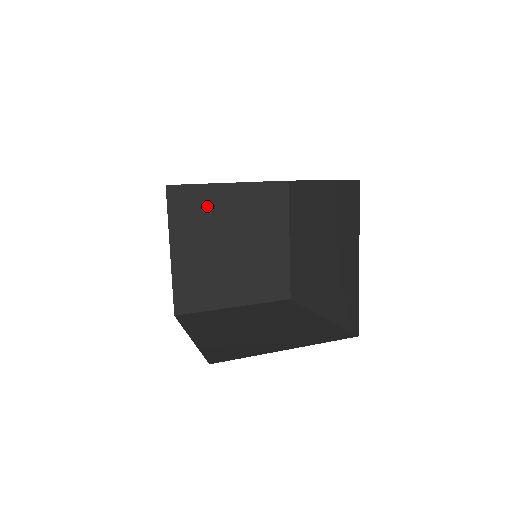
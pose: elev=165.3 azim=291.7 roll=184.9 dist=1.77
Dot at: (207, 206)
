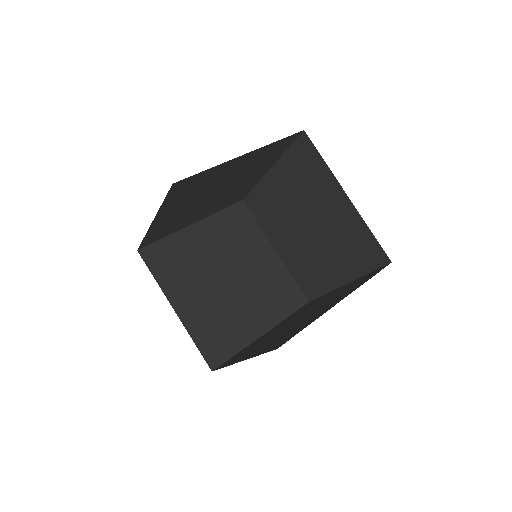
Dot at: (185, 252)
